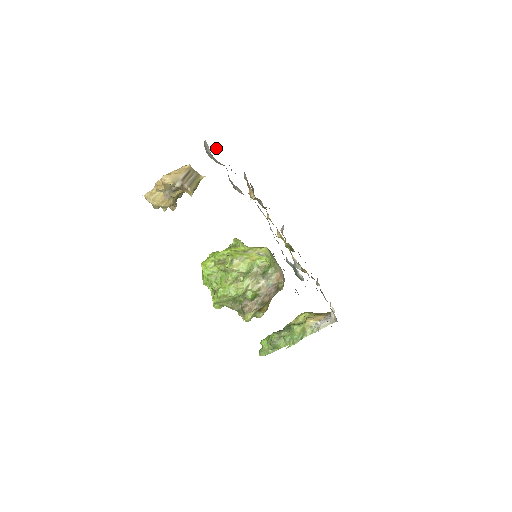
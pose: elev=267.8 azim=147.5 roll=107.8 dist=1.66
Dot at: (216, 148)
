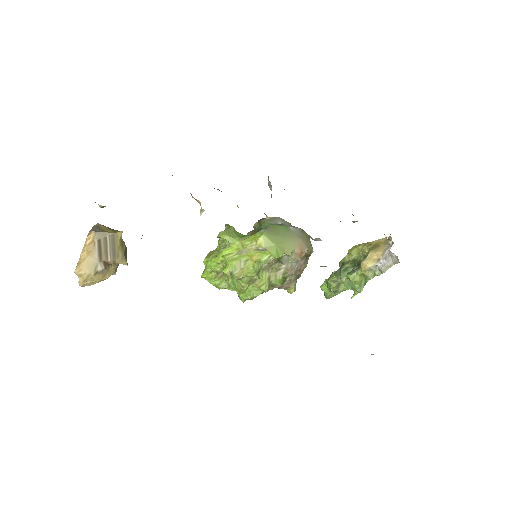
Dot at: (102, 206)
